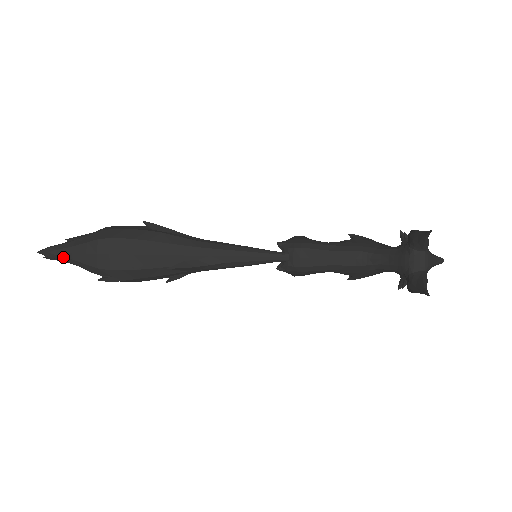
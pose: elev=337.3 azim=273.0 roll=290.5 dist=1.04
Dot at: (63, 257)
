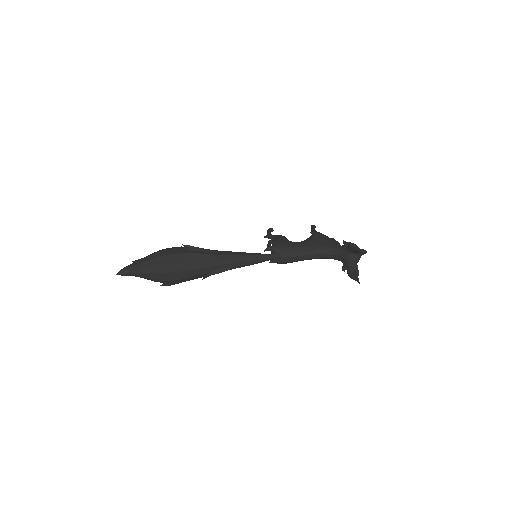
Dot at: (135, 275)
